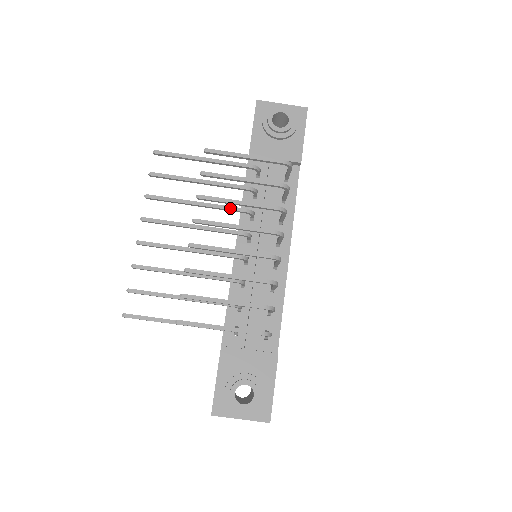
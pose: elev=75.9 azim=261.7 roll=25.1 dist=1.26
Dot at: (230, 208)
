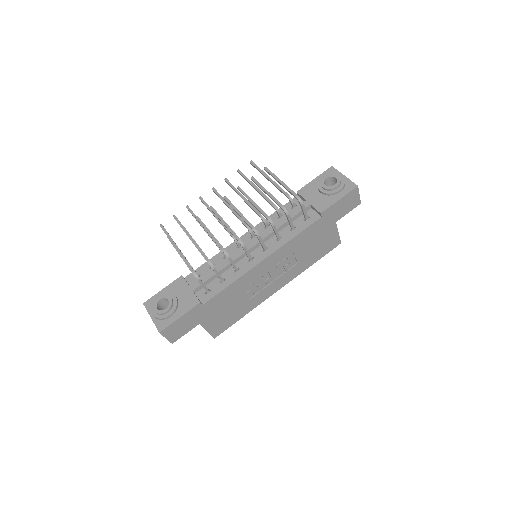
Dot at: (254, 209)
